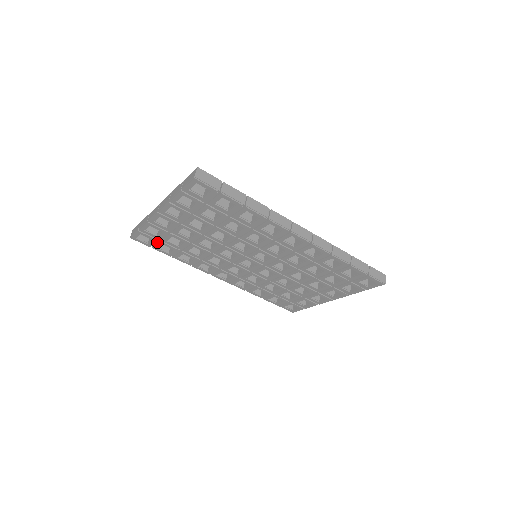
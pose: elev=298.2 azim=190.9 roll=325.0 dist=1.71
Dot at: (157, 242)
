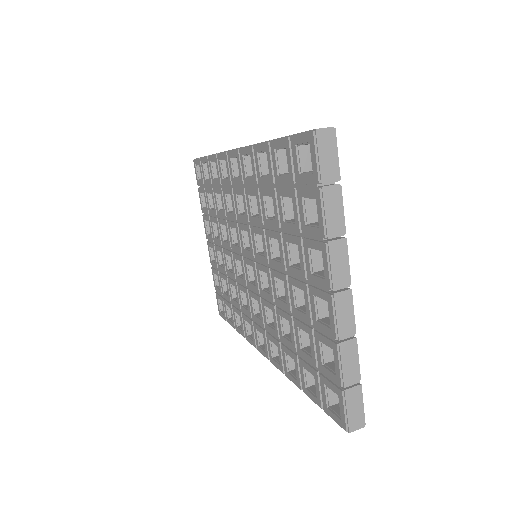
Dot at: occluded
